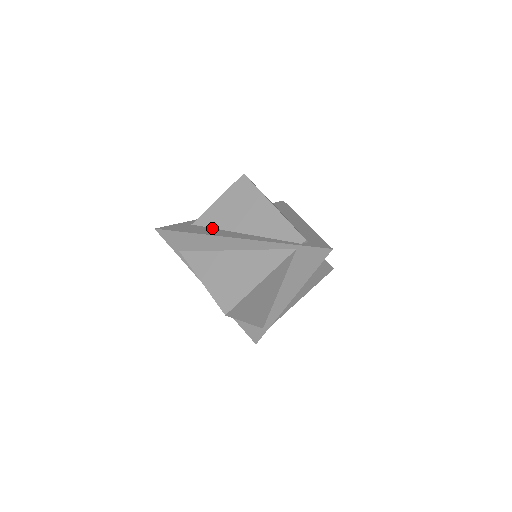
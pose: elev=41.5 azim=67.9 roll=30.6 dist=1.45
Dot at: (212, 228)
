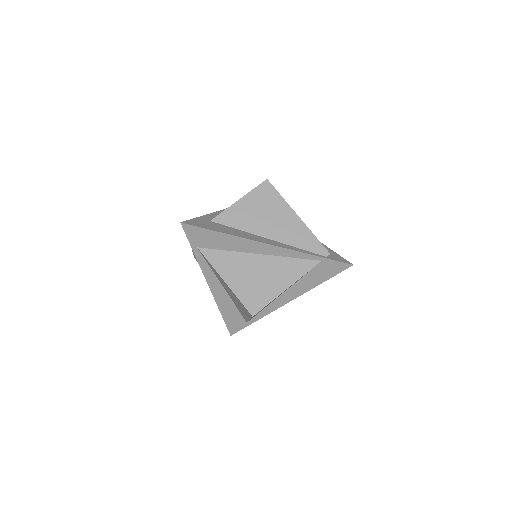
Dot at: (235, 228)
